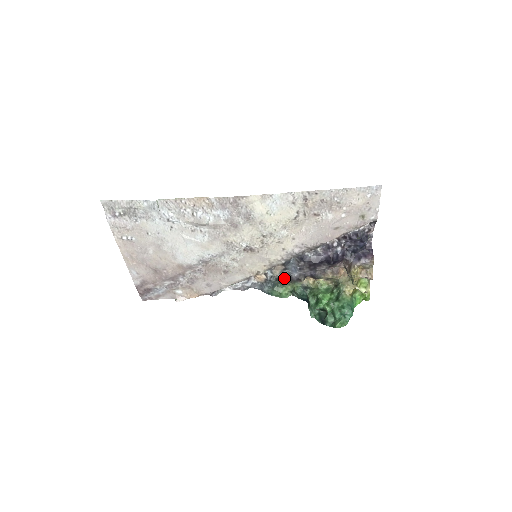
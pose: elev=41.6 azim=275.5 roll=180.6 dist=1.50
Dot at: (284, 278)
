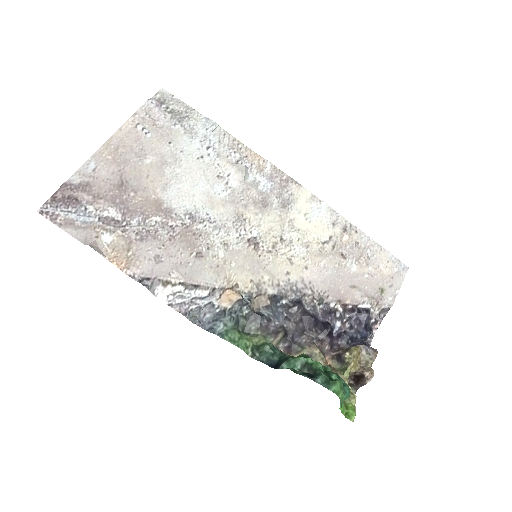
Dot at: (261, 316)
